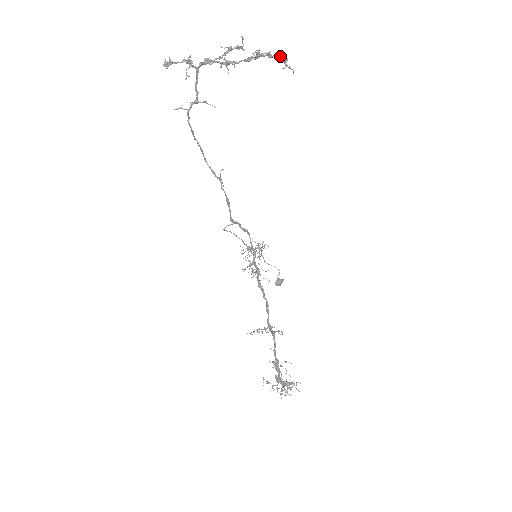
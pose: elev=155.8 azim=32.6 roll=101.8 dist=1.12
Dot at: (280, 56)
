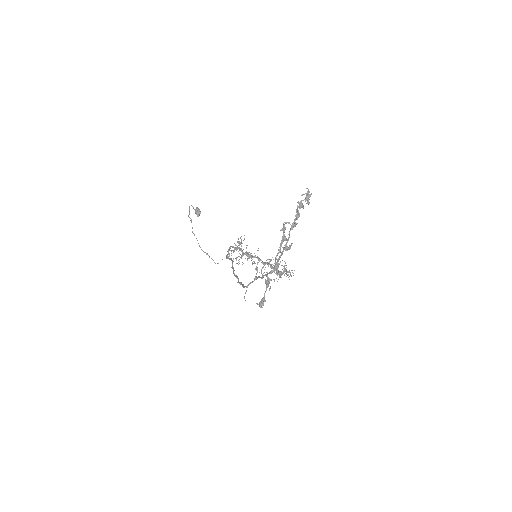
Dot at: (309, 199)
